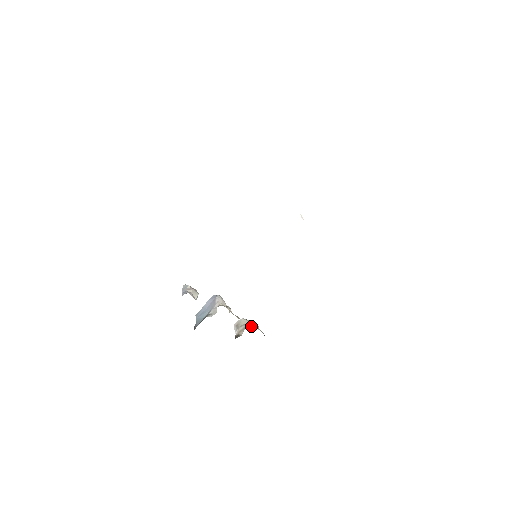
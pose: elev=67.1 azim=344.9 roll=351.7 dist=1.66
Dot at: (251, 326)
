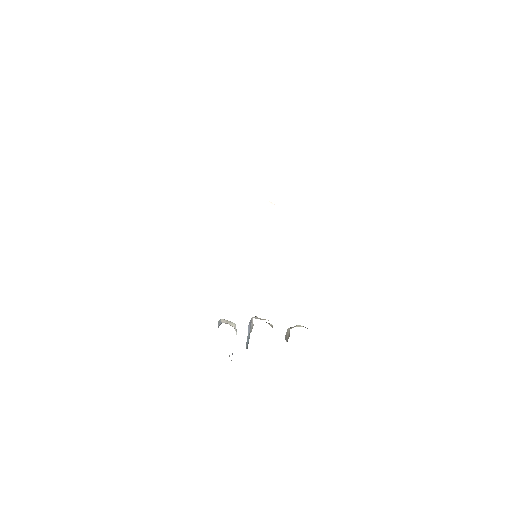
Dot at: occluded
